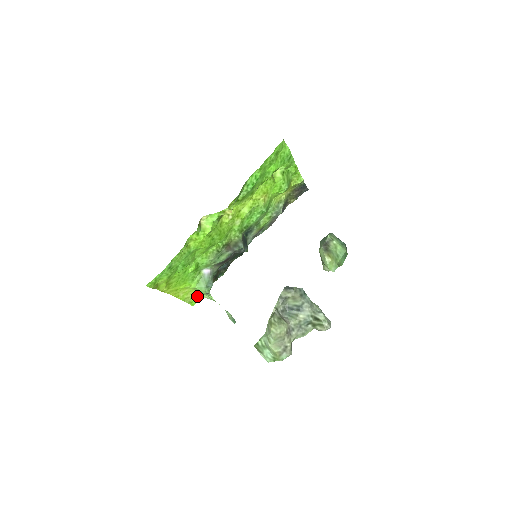
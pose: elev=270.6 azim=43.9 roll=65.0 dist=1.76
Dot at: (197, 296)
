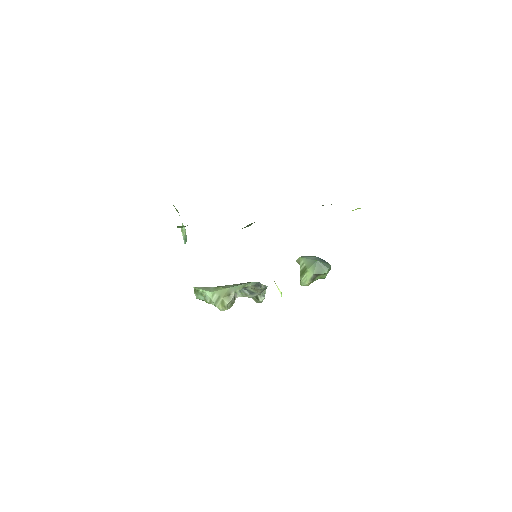
Dot at: occluded
